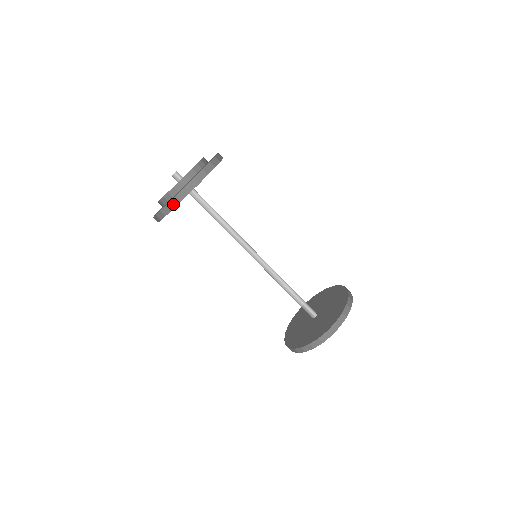
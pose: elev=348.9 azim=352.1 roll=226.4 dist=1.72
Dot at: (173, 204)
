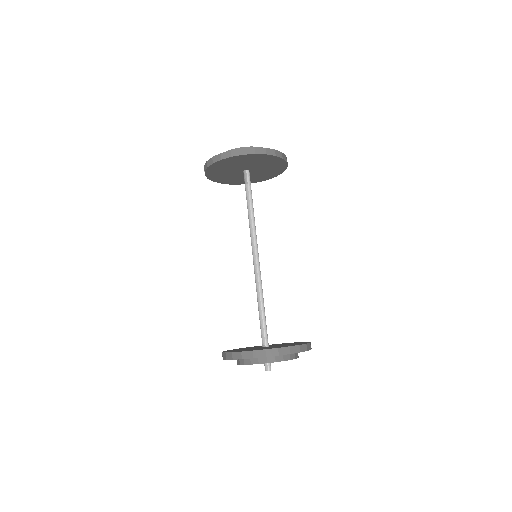
Dot at: (225, 155)
